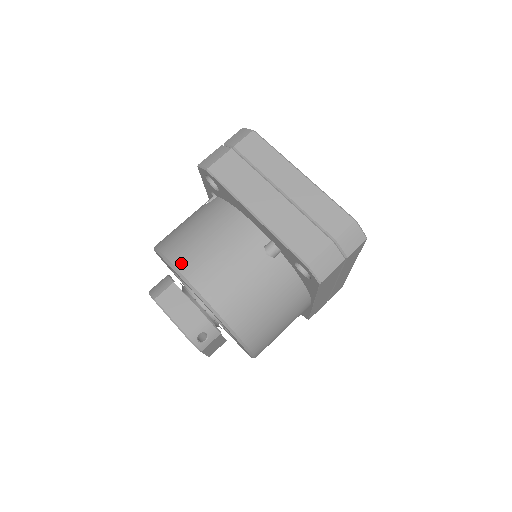
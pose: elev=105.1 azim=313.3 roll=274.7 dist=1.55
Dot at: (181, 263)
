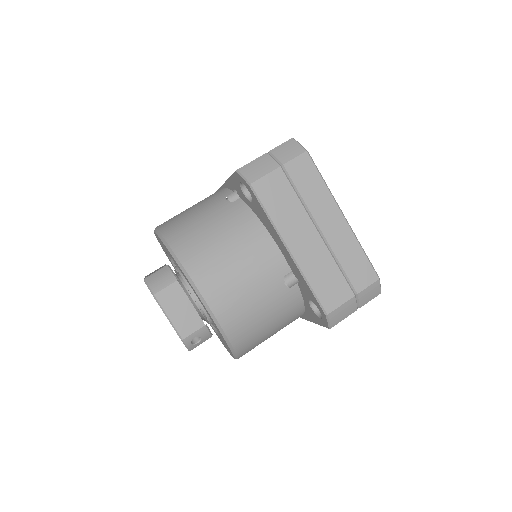
Dot at: (198, 275)
